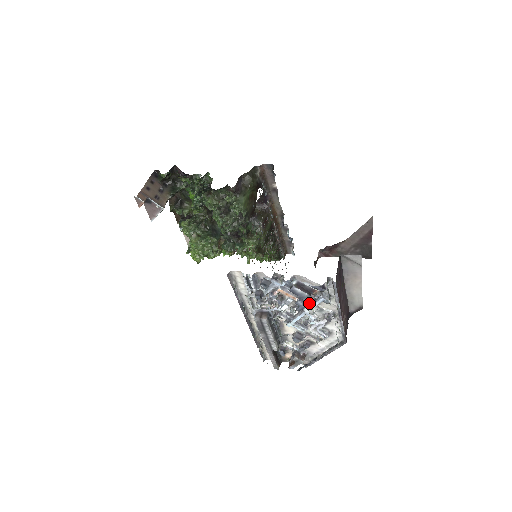
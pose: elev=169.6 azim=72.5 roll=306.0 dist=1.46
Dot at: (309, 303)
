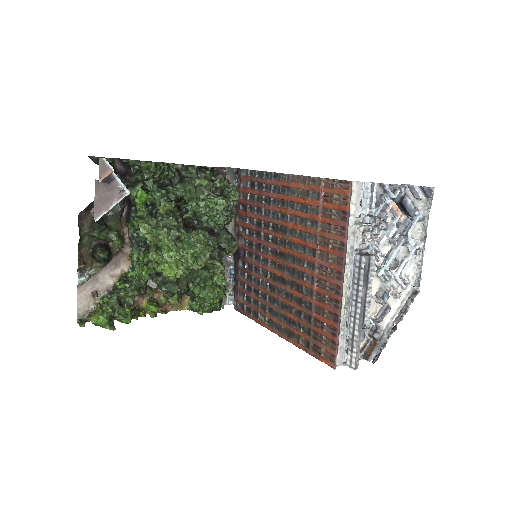
Dot at: occluded
